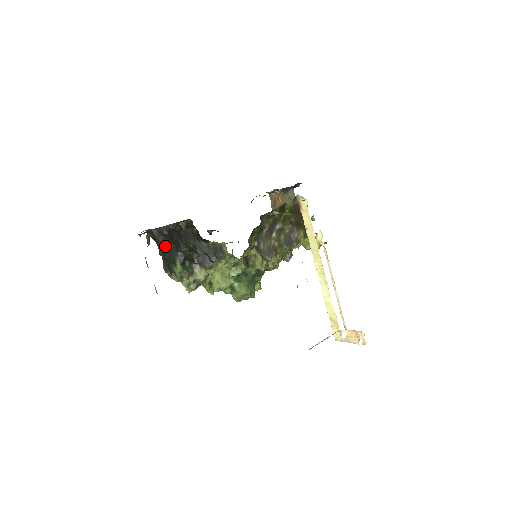
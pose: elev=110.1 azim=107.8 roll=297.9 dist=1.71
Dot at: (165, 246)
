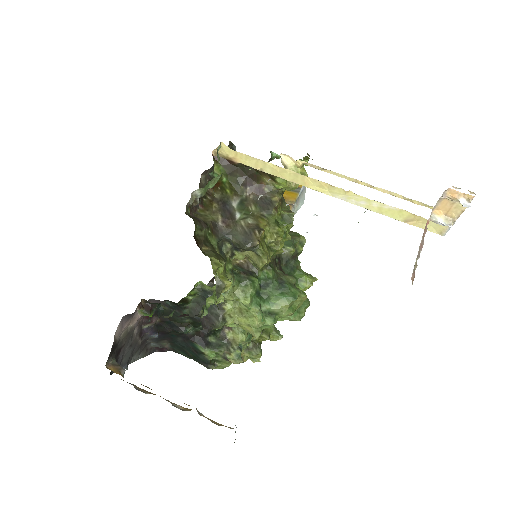
Dot at: (177, 347)
